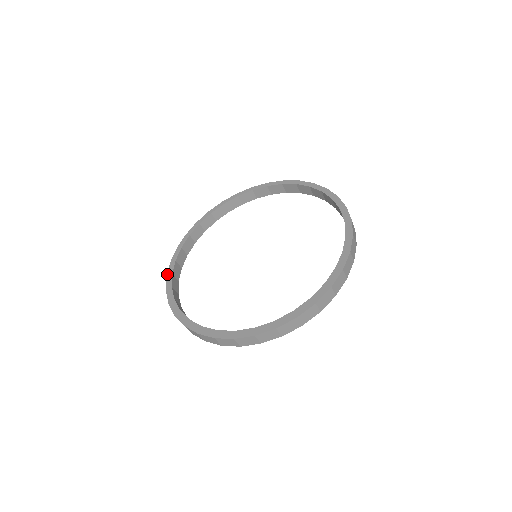
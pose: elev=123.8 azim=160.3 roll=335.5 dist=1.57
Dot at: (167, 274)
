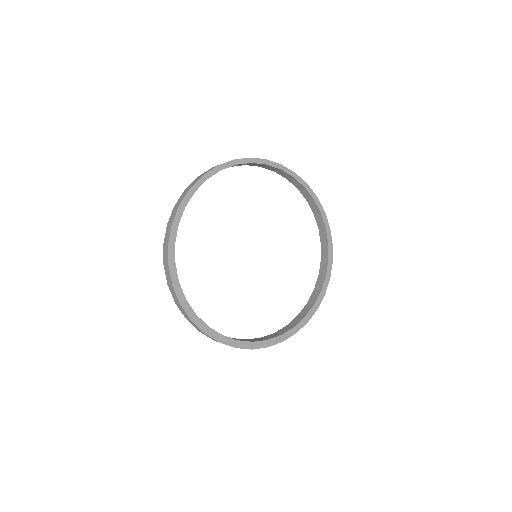
Dot at: (169, 241)
